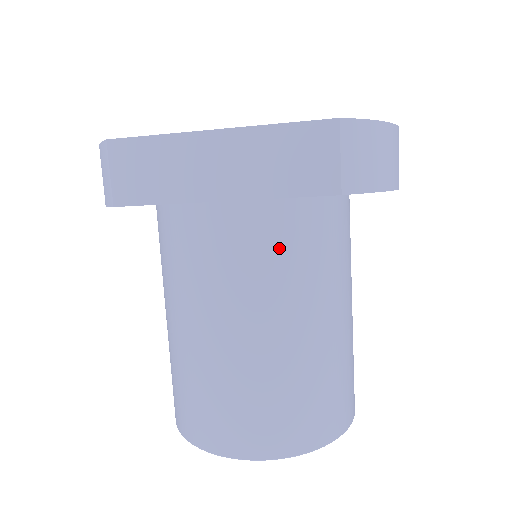
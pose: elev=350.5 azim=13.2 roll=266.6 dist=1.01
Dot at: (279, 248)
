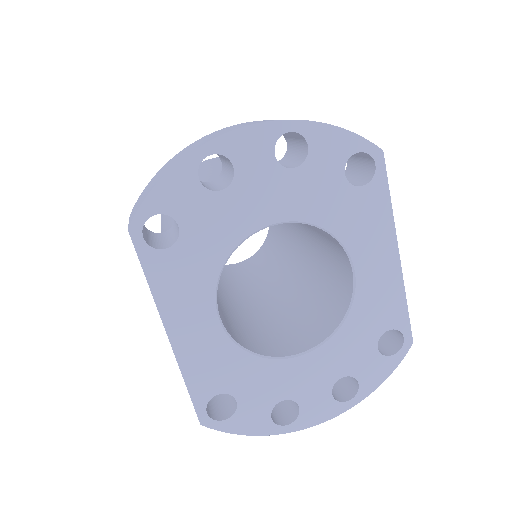
Dot at: occluded
